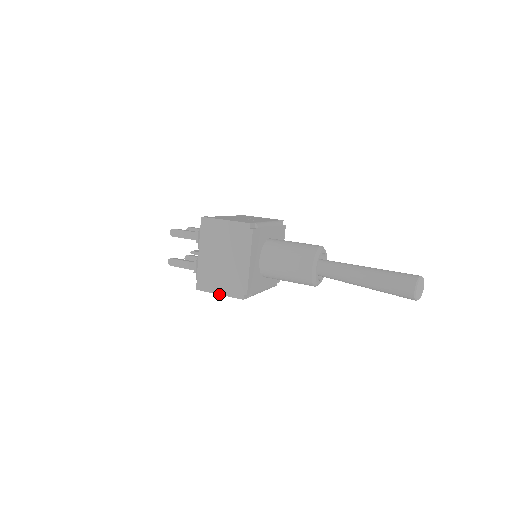
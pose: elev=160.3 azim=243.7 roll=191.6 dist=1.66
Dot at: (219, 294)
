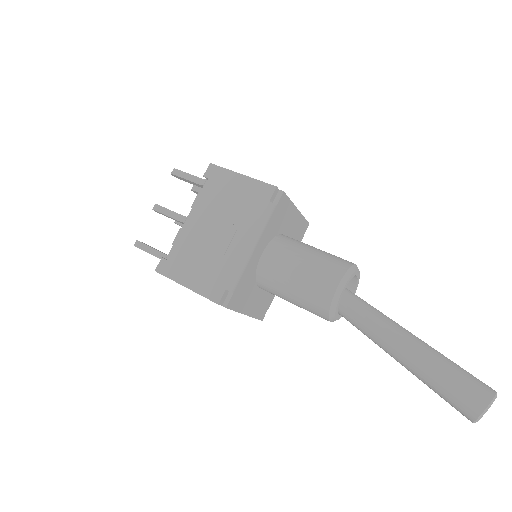
Dot at: occluded
